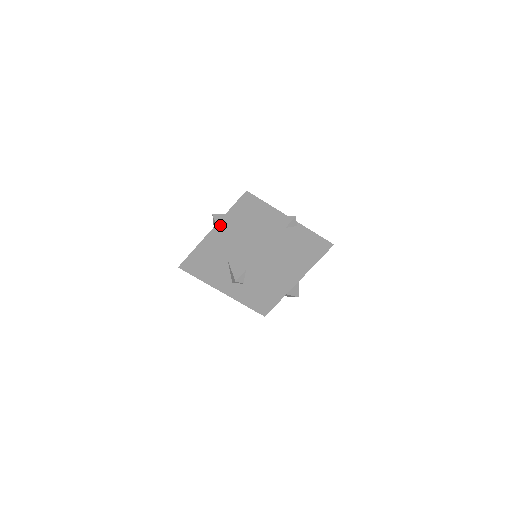
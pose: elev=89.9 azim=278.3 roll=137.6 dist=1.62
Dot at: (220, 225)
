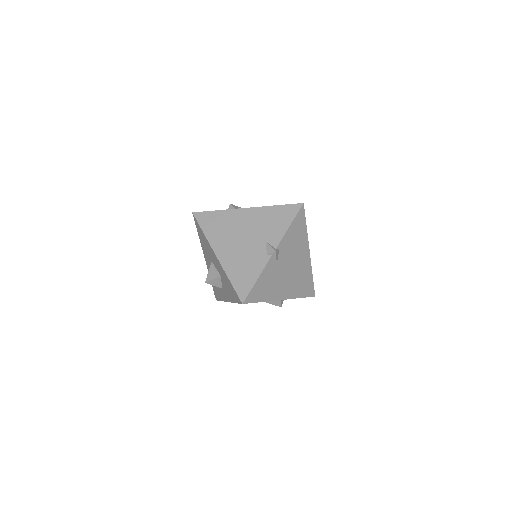
Dot at: occluded
